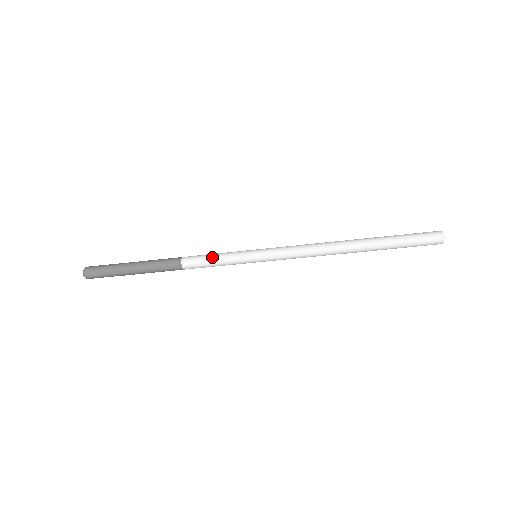
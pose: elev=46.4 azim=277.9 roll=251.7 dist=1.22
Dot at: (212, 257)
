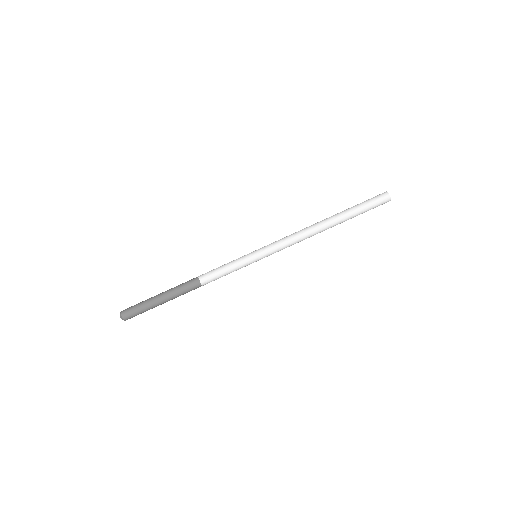
Dot at: (223, 269)
